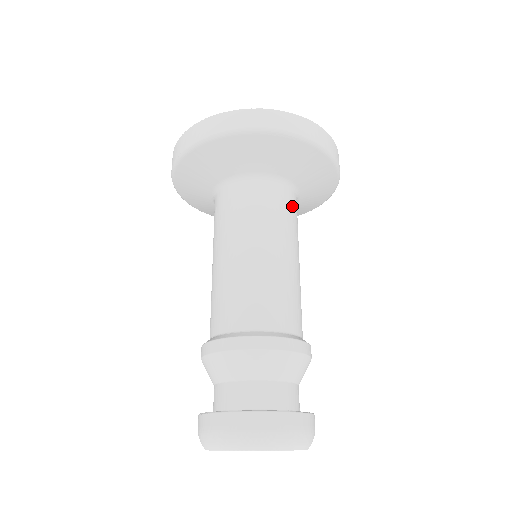
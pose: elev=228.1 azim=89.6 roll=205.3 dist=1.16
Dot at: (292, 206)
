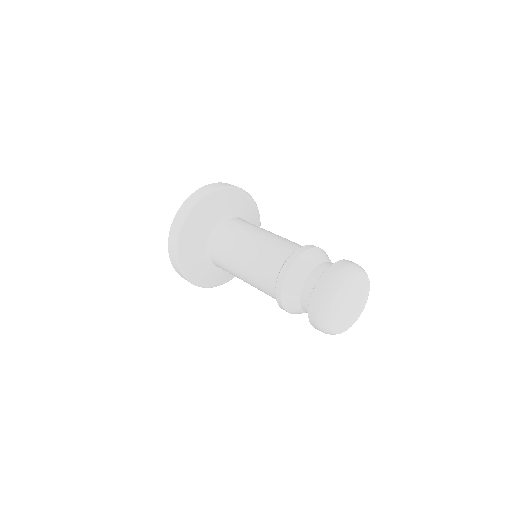
Dot at: (244, 221)
